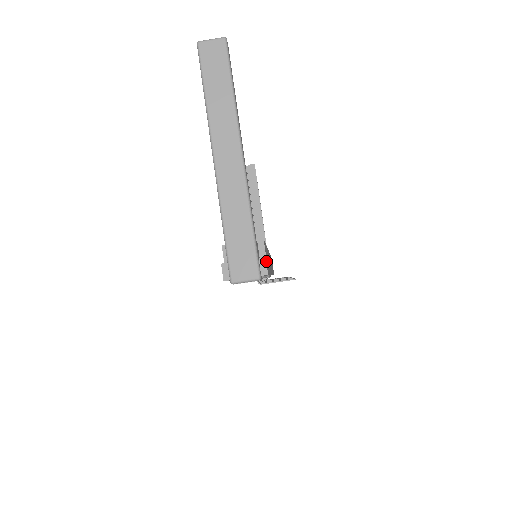
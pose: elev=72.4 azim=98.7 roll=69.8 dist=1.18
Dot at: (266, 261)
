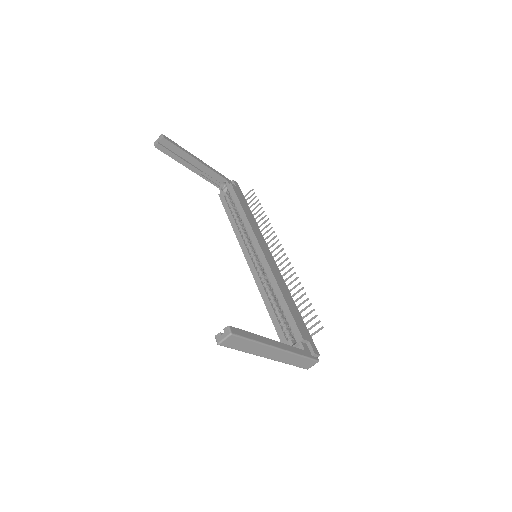
Dot at: (314, 350)
